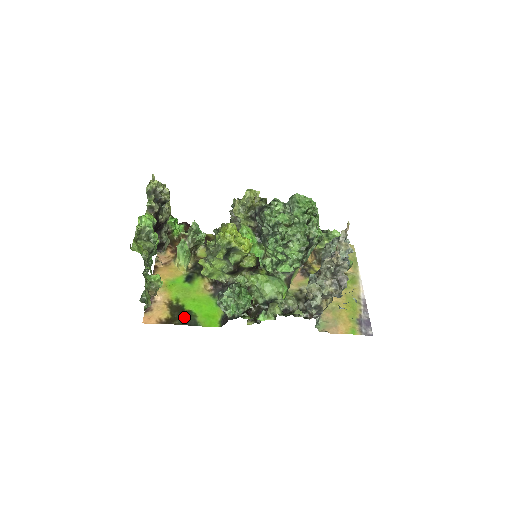
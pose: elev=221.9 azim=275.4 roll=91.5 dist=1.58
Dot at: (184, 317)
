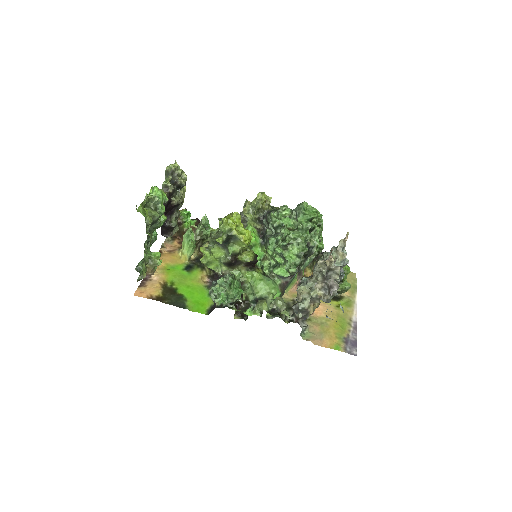
Dot at: (174, 299)
